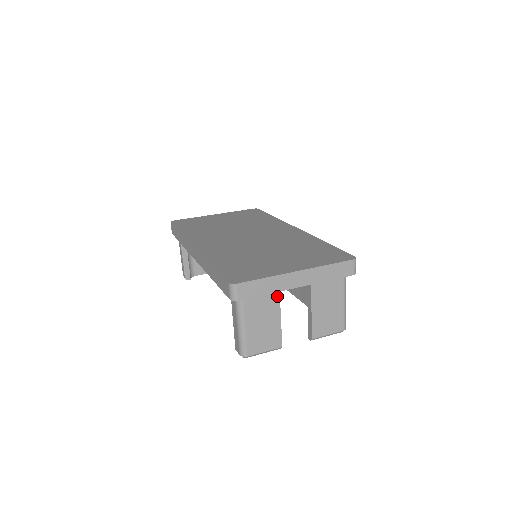
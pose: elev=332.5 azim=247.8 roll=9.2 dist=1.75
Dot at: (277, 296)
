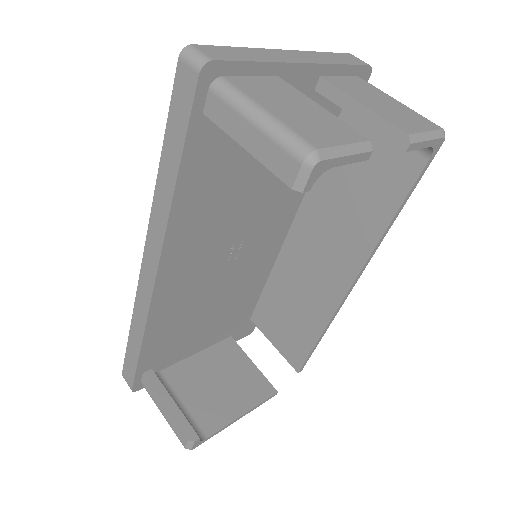
Dot at: (284, 83)
